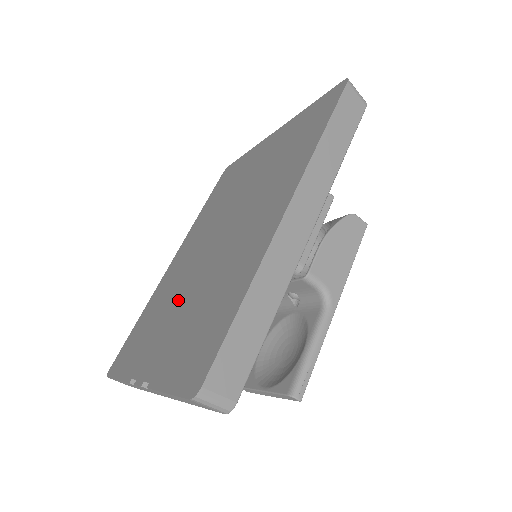
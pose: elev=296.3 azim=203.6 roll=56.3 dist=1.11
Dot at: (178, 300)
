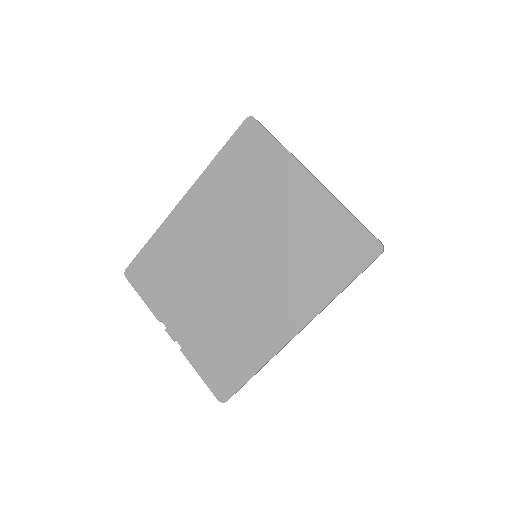
Dot at: (198, 288)
